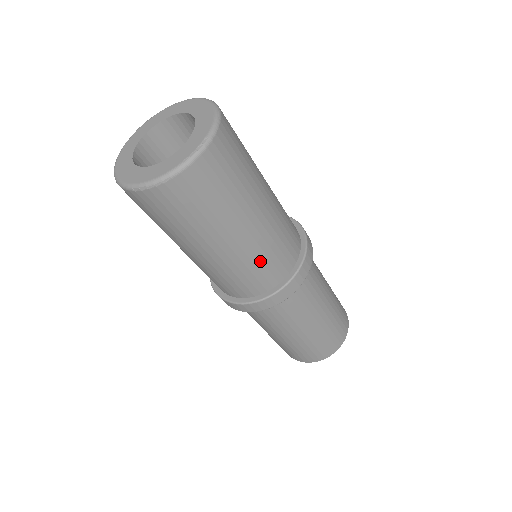
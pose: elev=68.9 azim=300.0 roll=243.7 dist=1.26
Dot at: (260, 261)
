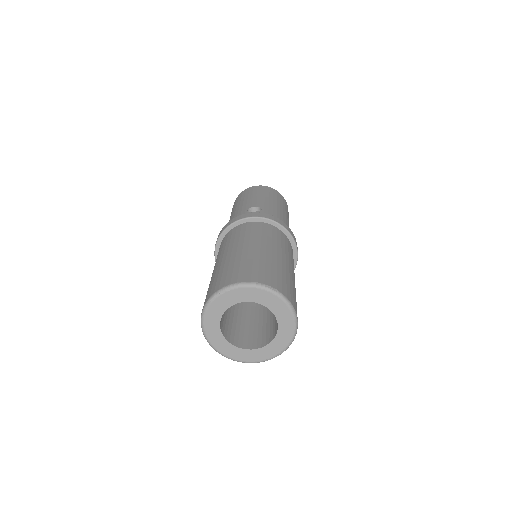
Dot at: occluded
